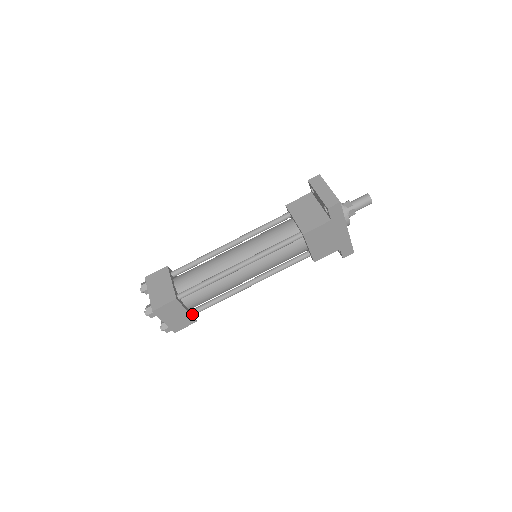
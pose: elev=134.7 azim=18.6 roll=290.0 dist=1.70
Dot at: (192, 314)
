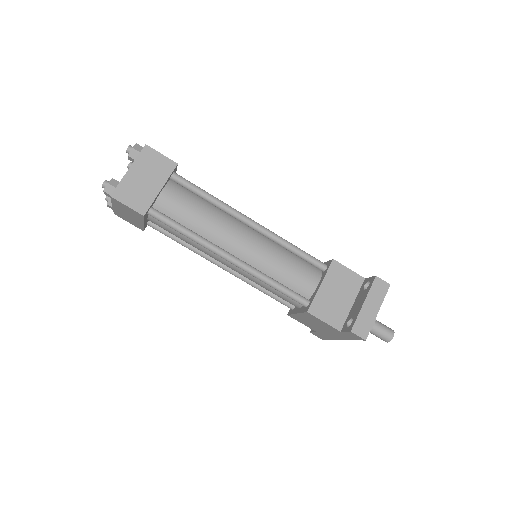
Dot at: (147, 223)
